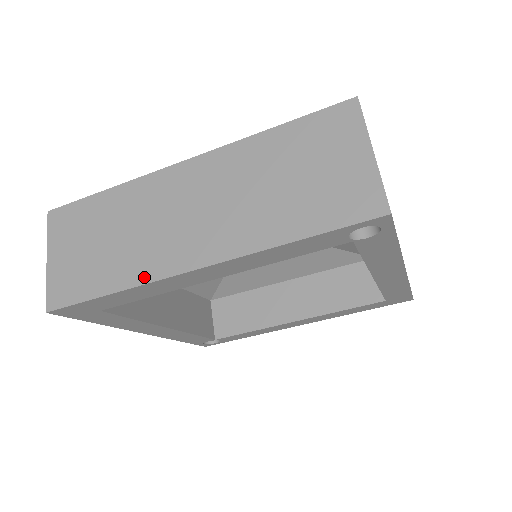
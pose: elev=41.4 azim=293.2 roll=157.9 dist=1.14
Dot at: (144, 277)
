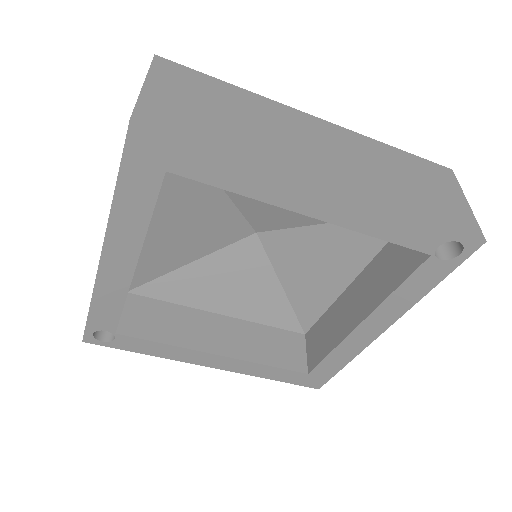
Dot at: (272, 163)
